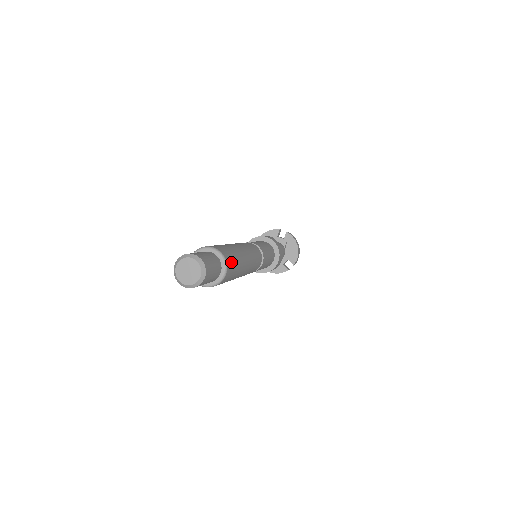
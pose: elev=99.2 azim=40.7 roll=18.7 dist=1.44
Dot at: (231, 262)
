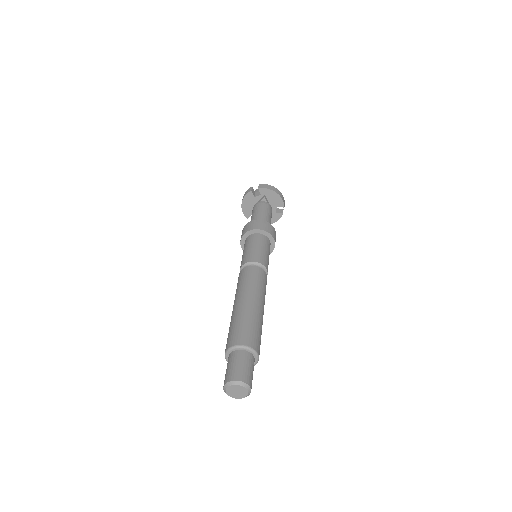
Dot at: (253, 339)
